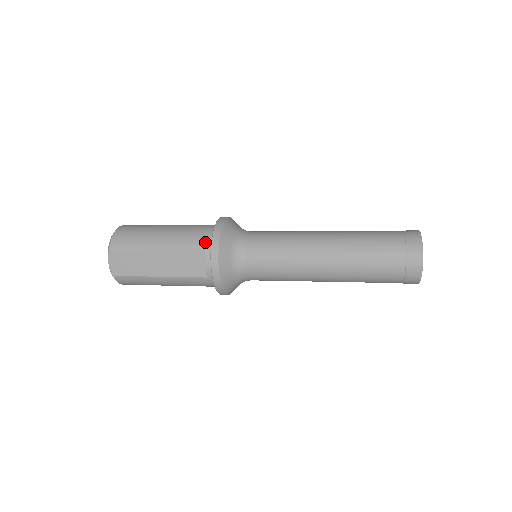
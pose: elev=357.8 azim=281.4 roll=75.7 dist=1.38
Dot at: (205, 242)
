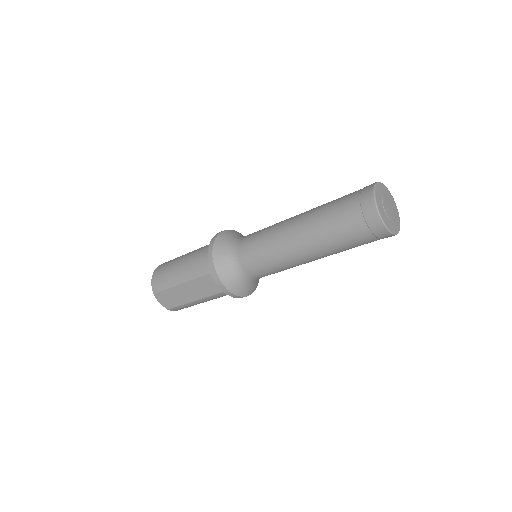
Dot at: (208, 266)
